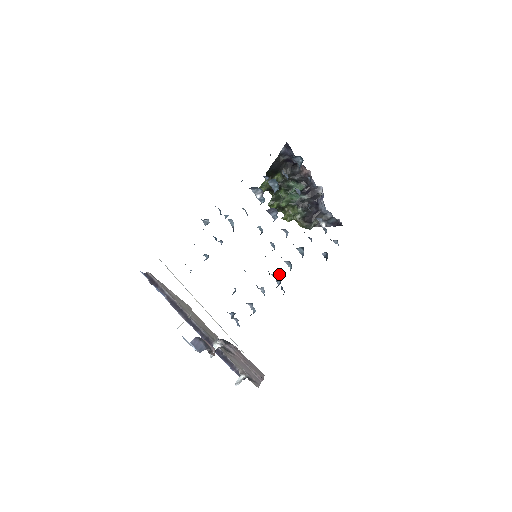
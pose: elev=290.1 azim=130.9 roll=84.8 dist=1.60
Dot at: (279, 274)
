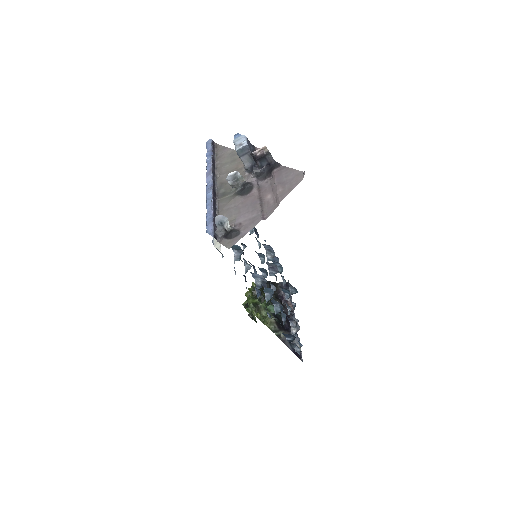
Dot at: (264, 282)
